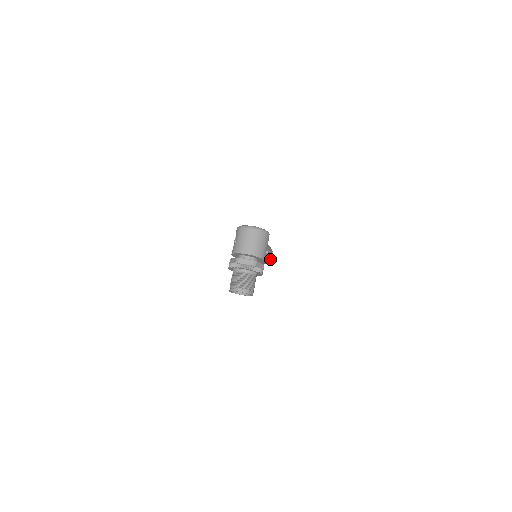
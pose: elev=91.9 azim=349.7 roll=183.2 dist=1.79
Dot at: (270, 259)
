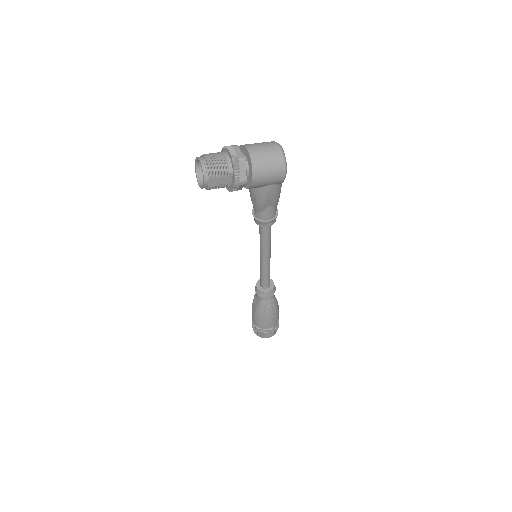
Dot at: (265, 326)
